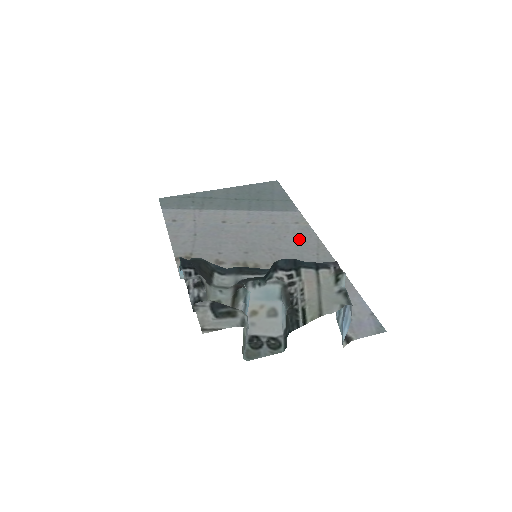
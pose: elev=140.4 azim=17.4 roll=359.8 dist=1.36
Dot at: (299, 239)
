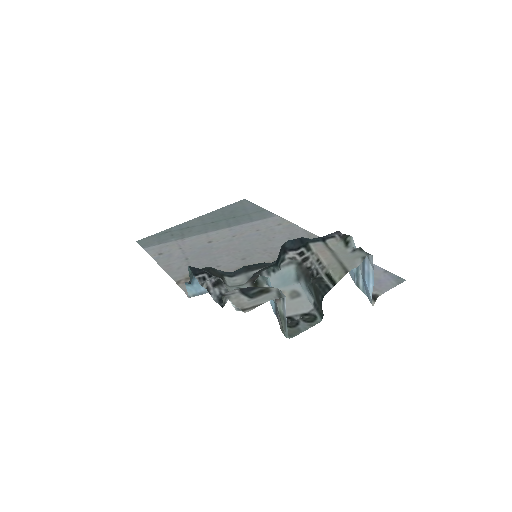
Dot at: (288, 235)
